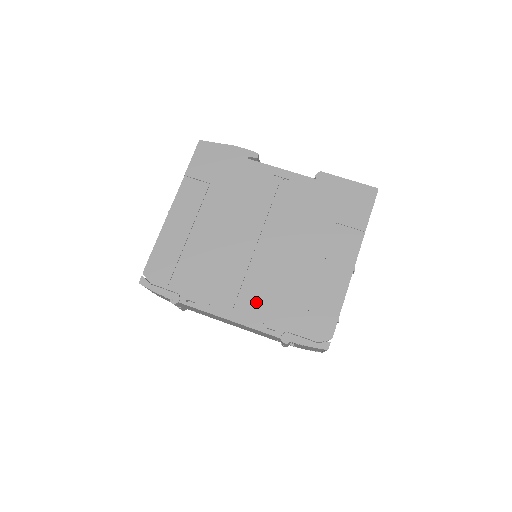
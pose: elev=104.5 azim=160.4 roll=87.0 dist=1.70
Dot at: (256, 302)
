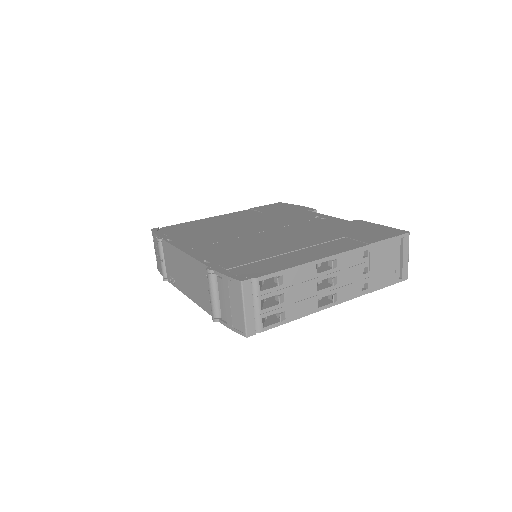
Dot at: (217, 249)
